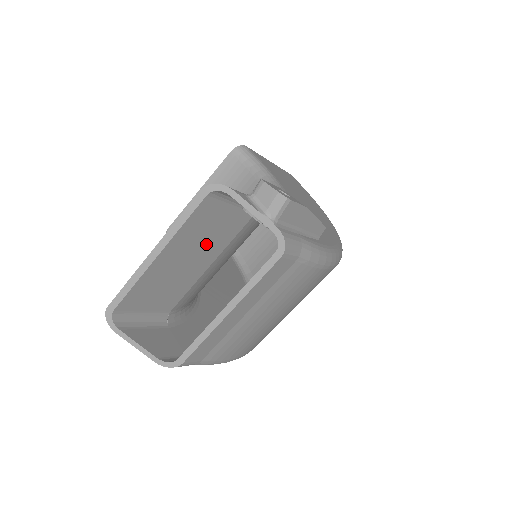
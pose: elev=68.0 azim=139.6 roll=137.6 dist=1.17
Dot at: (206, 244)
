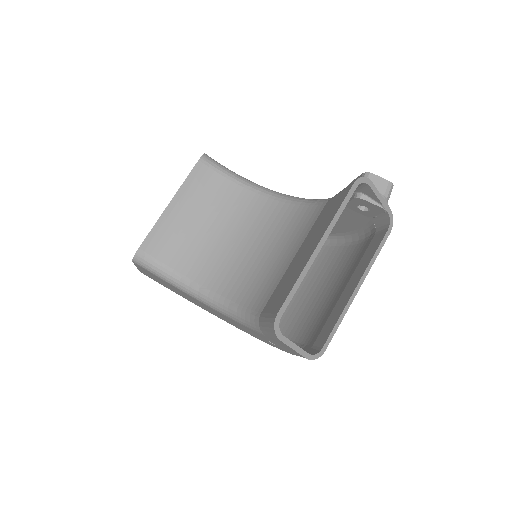
Dot at: occluded
